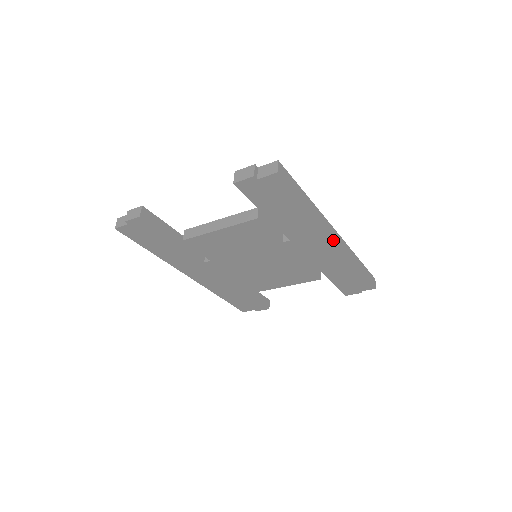
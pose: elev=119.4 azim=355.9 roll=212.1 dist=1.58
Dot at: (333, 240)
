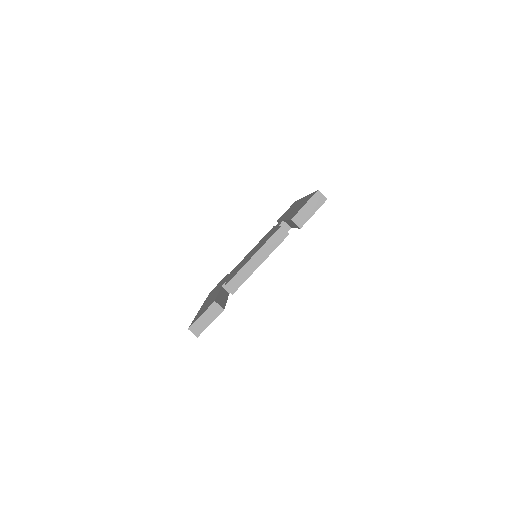
Dot at: occluded
